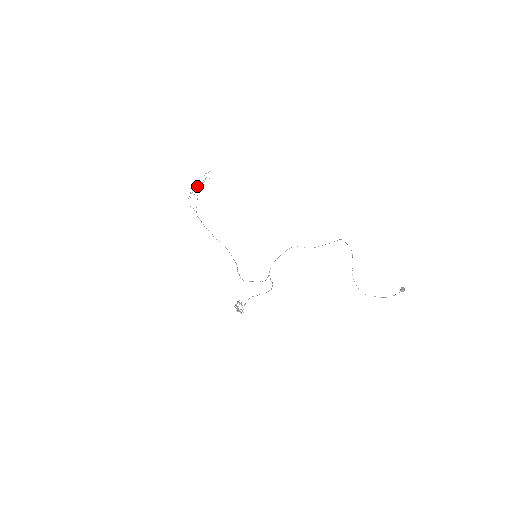
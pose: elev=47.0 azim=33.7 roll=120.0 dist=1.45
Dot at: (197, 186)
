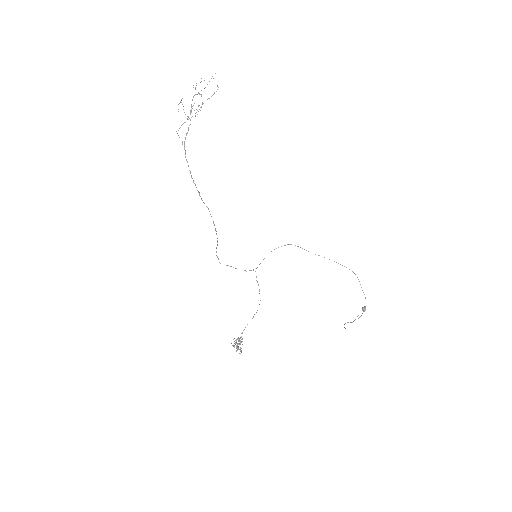
Dot at: occluded
